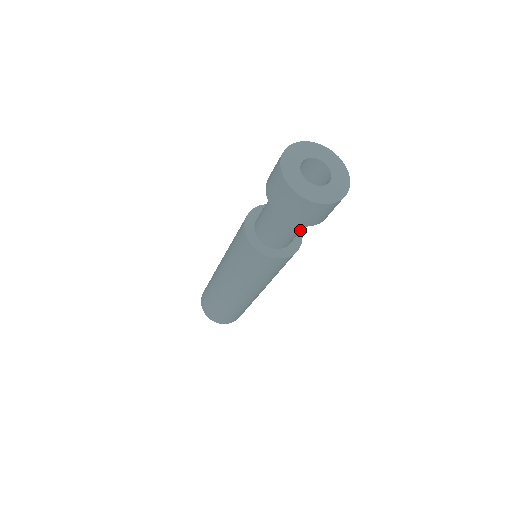
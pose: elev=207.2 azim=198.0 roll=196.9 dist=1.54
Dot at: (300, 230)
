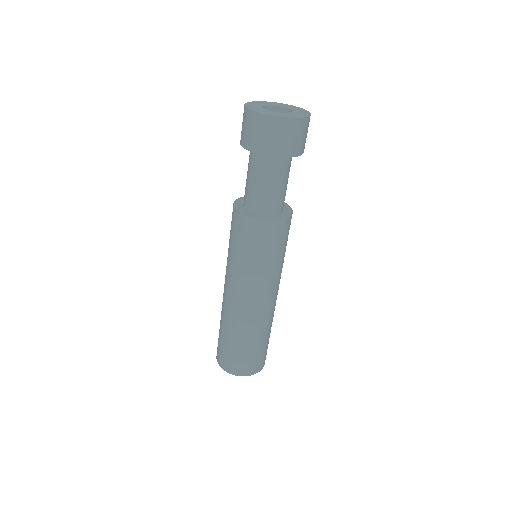
Dot at: occluded
